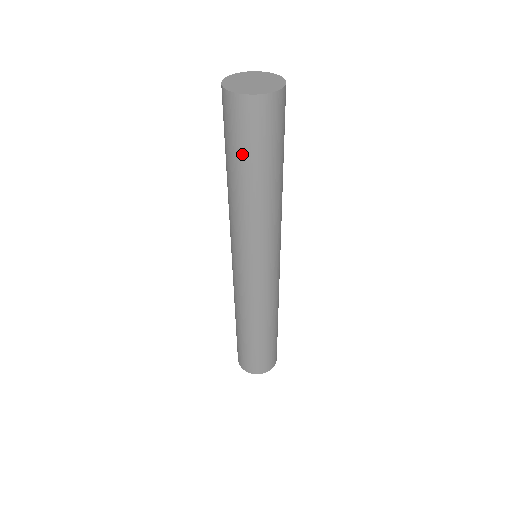
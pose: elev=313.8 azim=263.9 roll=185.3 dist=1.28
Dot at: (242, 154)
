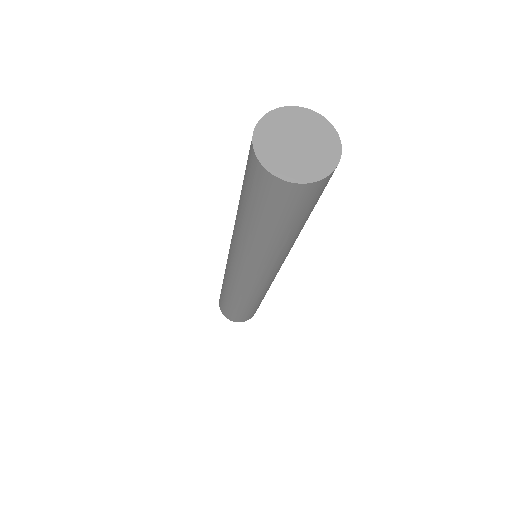
Dot at: (246, 198)
